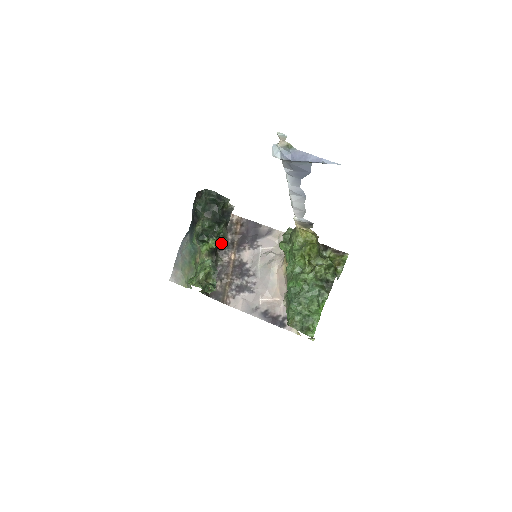
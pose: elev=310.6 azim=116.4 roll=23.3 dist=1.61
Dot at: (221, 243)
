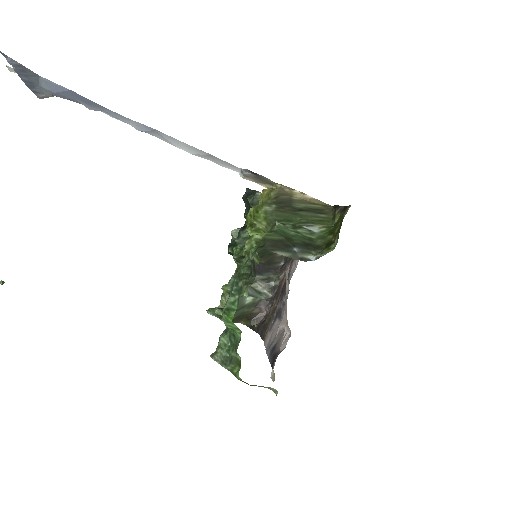
Dot at: (243, 251)
